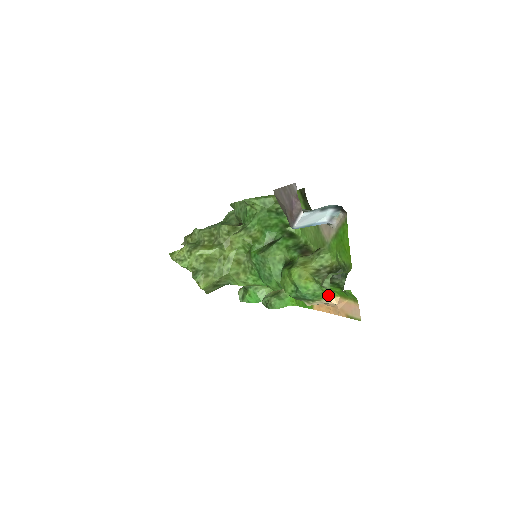
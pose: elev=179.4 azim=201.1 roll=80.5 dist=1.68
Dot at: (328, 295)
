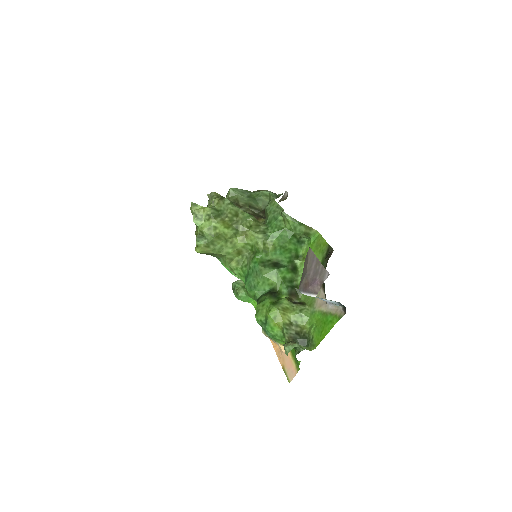
Dot at: (283, 343)
